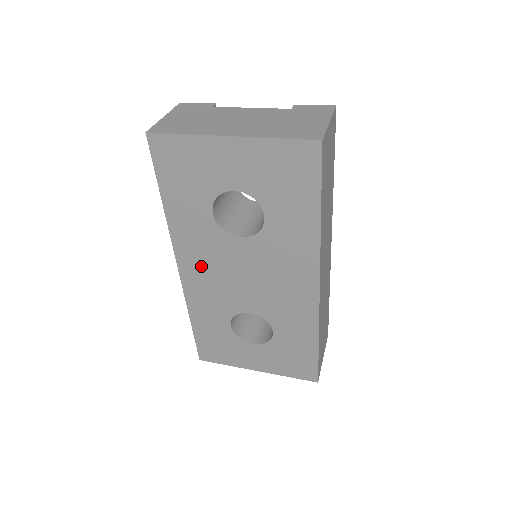
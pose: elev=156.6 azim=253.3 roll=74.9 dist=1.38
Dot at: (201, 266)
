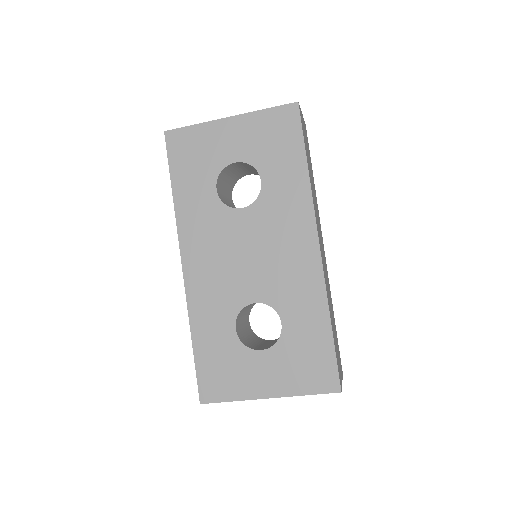
Dot at: (205, 255)
